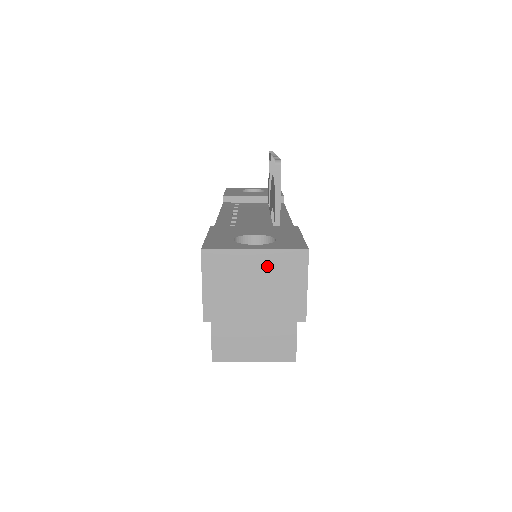
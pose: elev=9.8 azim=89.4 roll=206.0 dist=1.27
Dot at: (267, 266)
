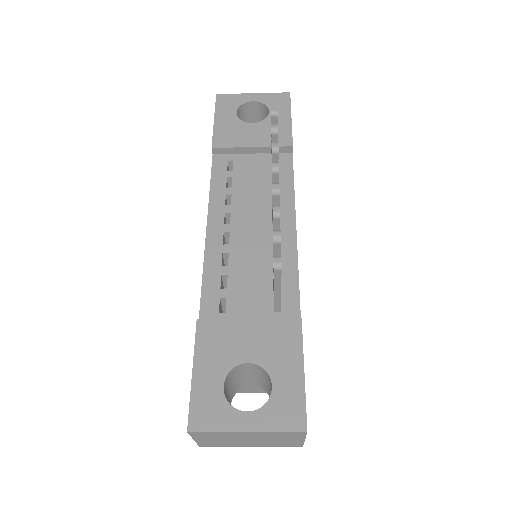
Dot at: (261, 436)
